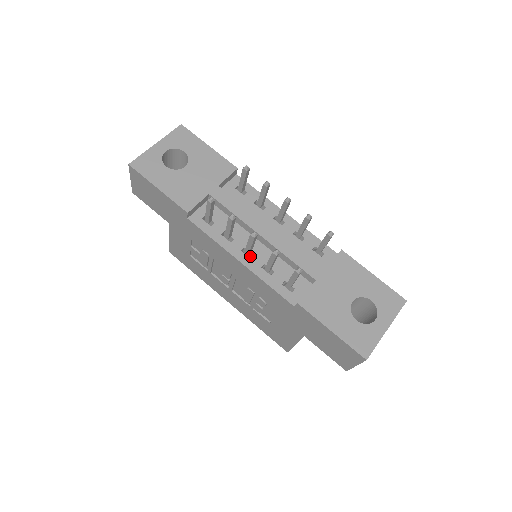
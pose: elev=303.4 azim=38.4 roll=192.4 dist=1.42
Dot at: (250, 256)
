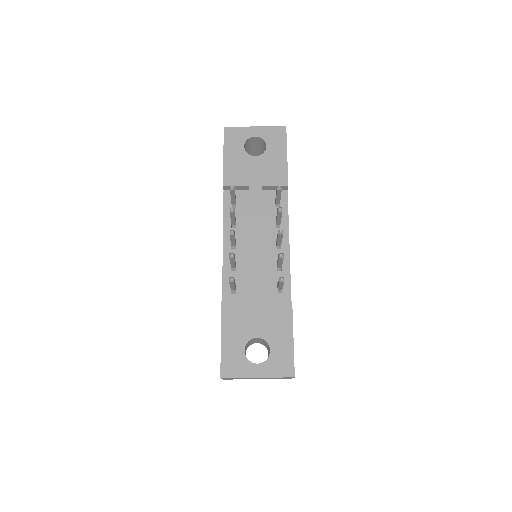
Dot at: (234, 248)
